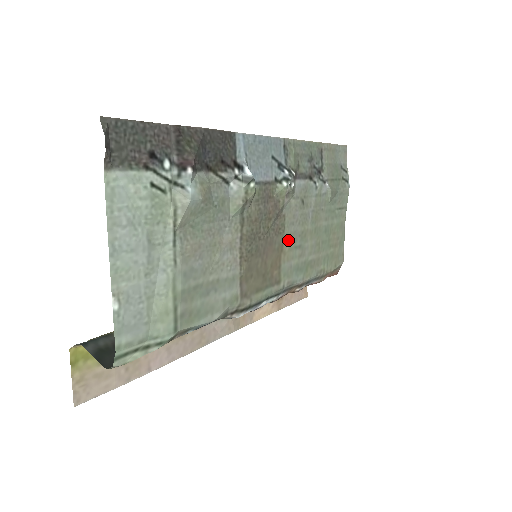
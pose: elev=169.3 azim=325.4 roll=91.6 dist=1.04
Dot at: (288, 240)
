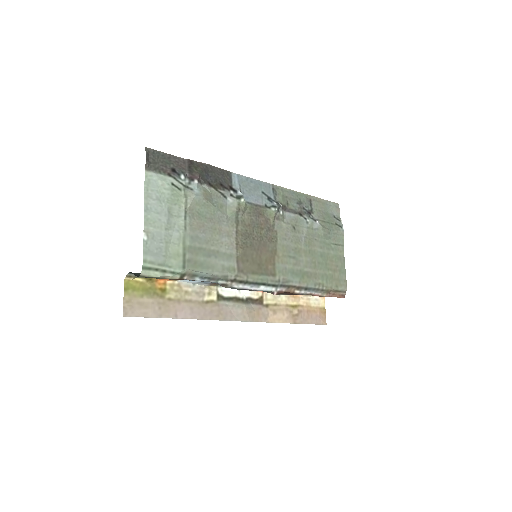
Dot at: (281, 249)
